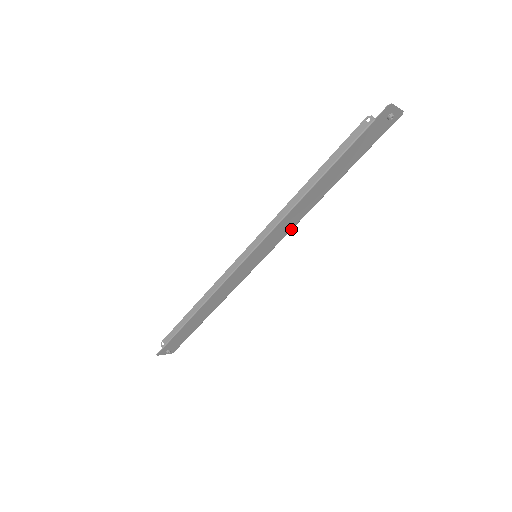
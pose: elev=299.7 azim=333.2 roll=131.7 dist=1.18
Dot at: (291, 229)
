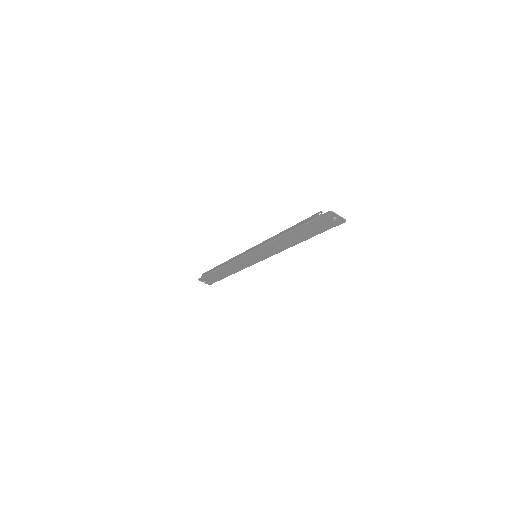
Dot at: (278, 252)
